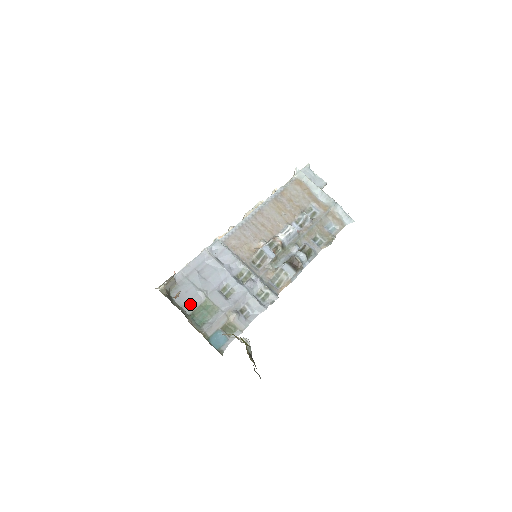
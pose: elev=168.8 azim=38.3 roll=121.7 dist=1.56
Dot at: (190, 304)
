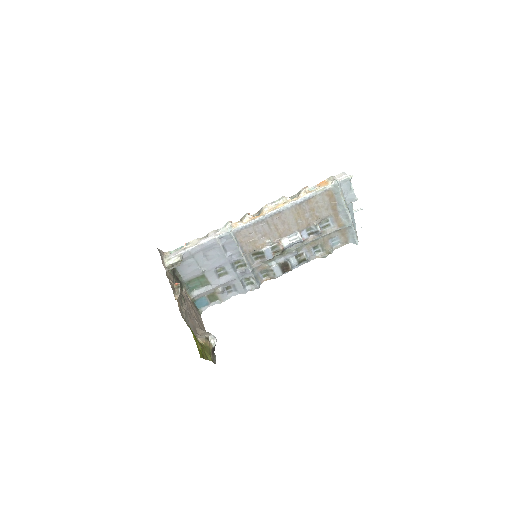
Dot at: (189, 276)
